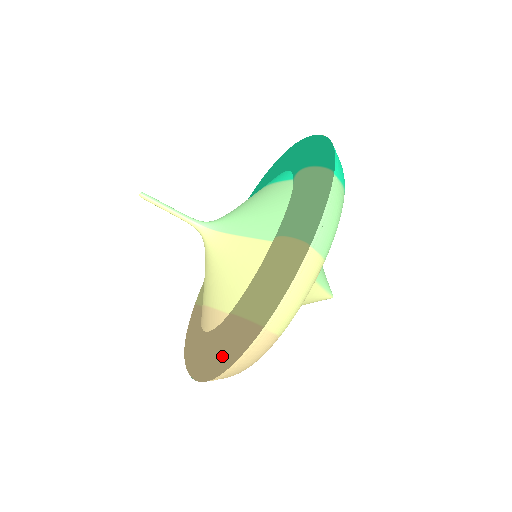
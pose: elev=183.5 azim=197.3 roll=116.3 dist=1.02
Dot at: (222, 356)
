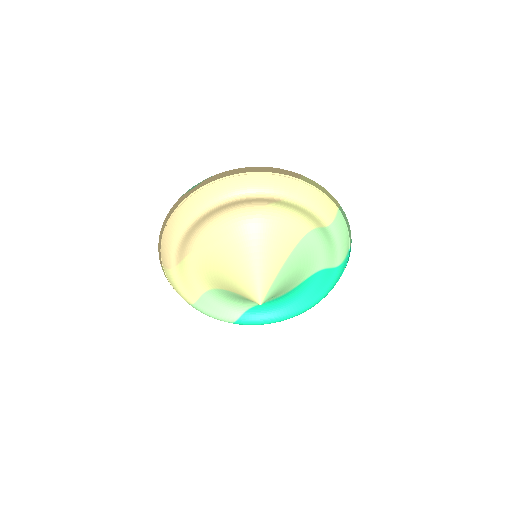
Dot at: (265, 167)
